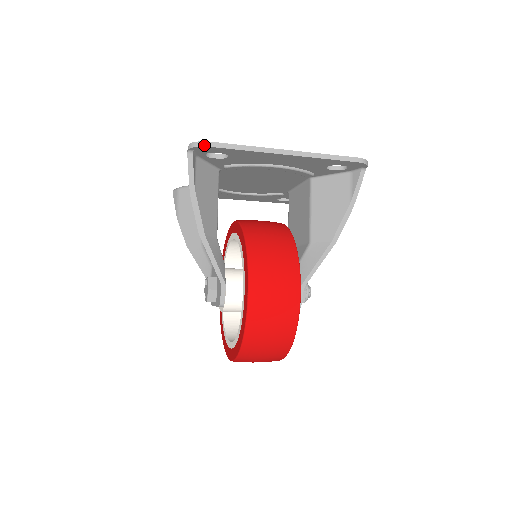
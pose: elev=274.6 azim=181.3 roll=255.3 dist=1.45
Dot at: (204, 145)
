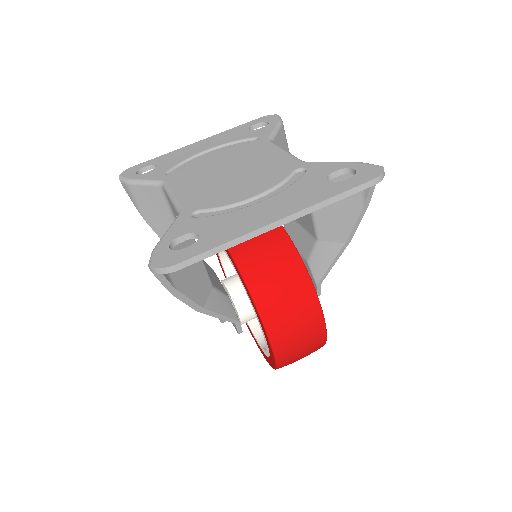
Dot at: (171, 271)
